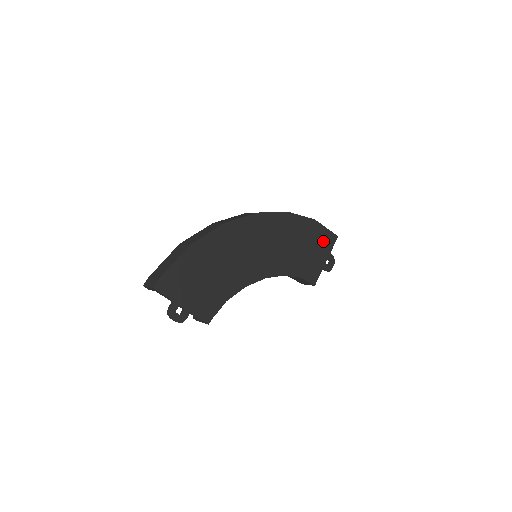
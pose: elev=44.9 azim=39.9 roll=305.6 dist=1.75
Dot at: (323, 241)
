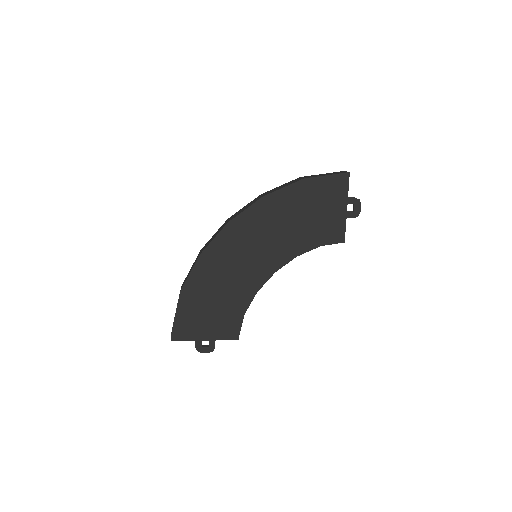
Dot at: (330, 192)
